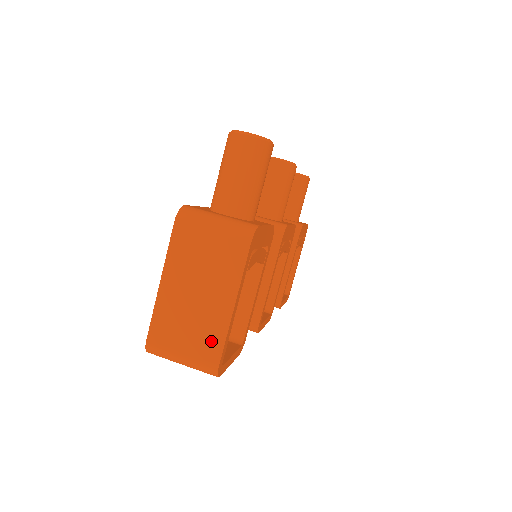
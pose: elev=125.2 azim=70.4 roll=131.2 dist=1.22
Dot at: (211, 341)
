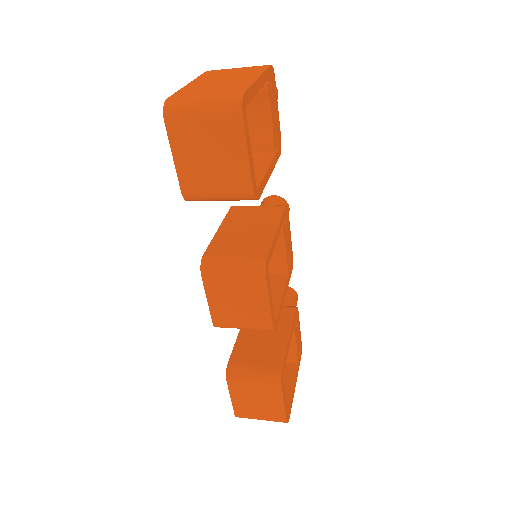
Dot at: (236, 88)
